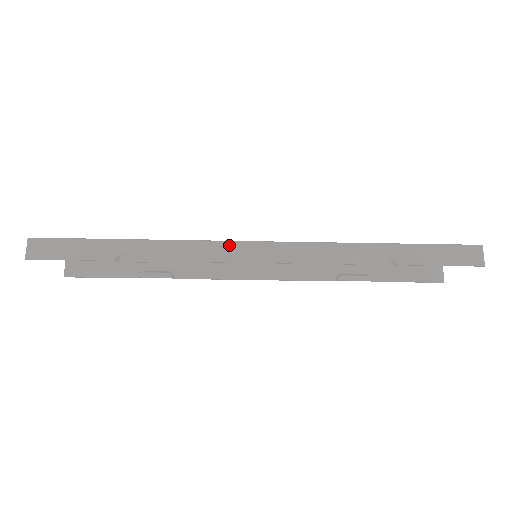
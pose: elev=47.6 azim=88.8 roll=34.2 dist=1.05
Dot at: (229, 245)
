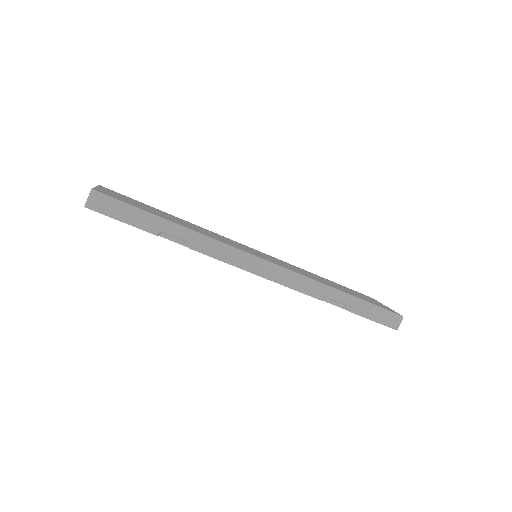
Dot at: (246, 256)
